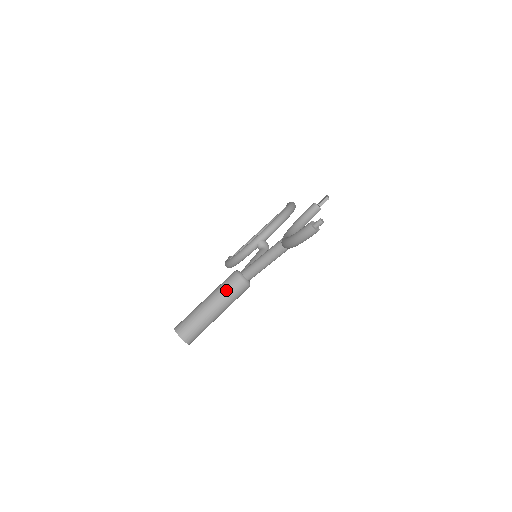
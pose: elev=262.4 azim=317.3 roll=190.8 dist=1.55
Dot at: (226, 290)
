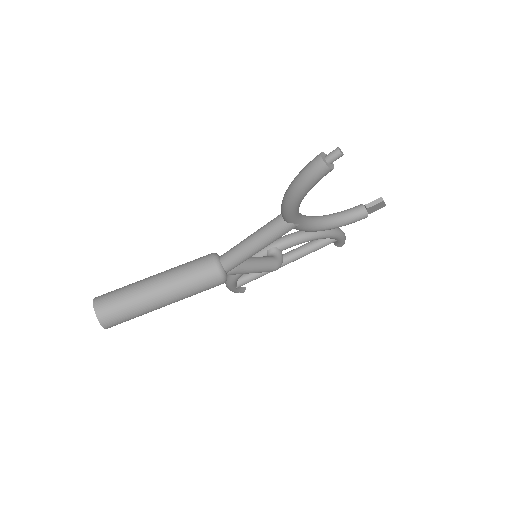
Dot at: (186, 268)
